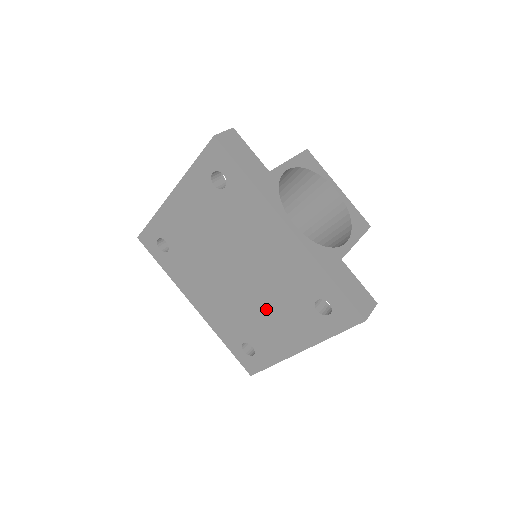
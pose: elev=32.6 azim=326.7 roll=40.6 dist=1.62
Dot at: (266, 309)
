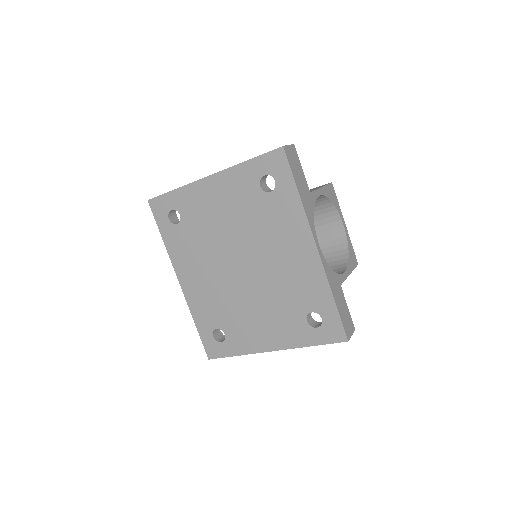
Dot at: (257, 306)
